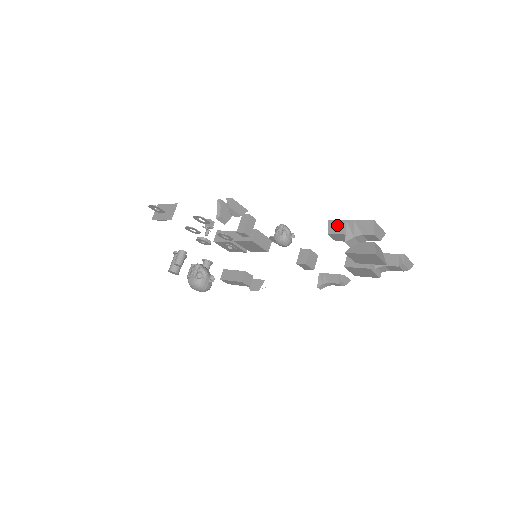
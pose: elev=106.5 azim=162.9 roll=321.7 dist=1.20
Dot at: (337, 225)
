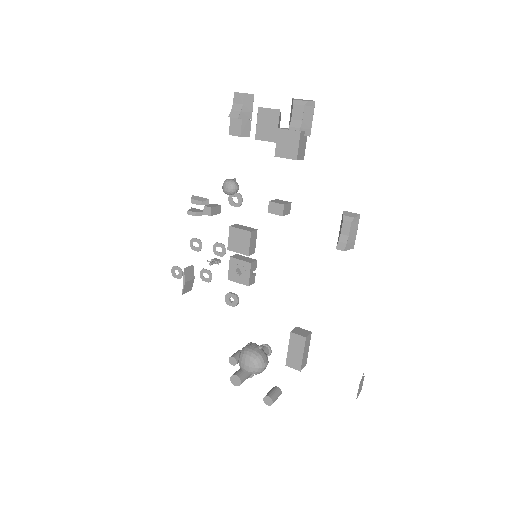
Dot at: (230, 126)
